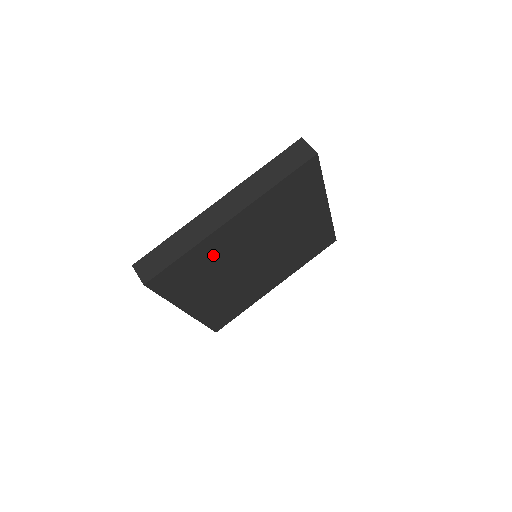
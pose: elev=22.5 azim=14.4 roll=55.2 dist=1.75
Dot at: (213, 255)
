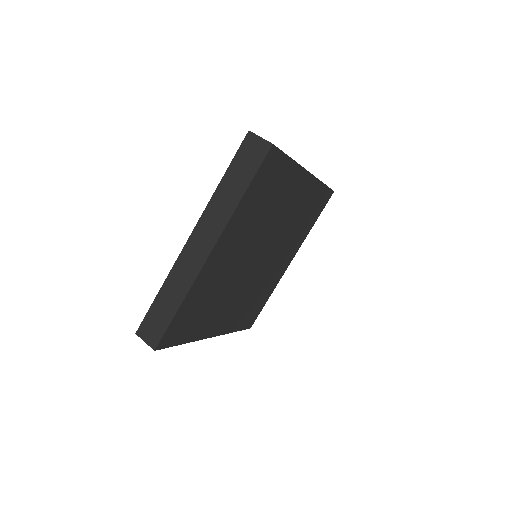
Dot at: (280, 196)
